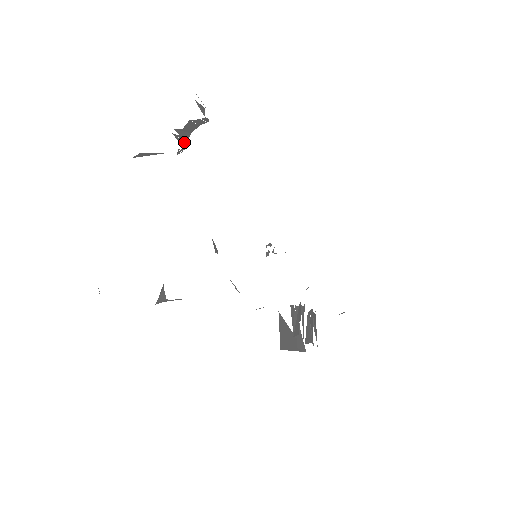
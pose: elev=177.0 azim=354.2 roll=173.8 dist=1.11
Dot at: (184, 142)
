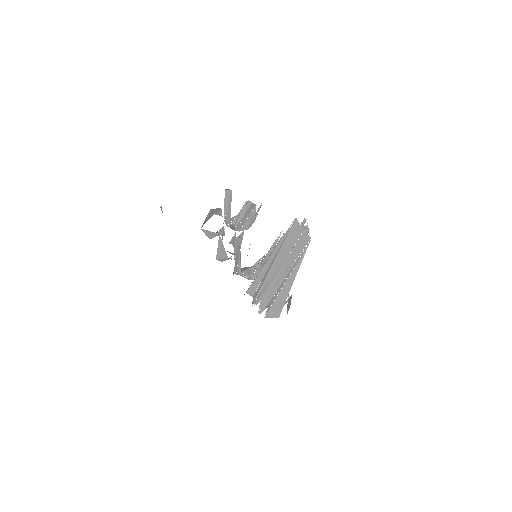
Dot at: occluded
